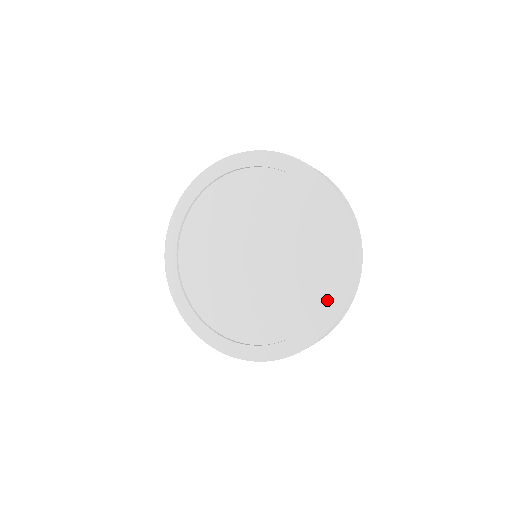
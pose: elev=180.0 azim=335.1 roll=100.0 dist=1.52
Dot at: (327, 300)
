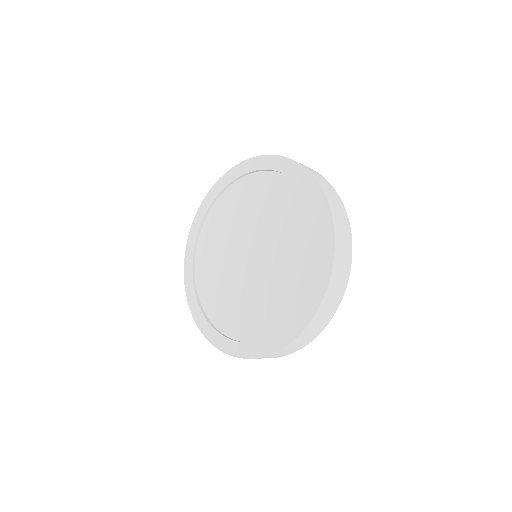
Dot at: (268, 337)
